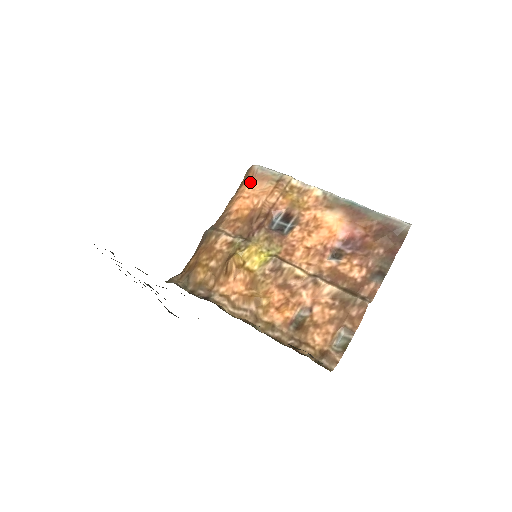
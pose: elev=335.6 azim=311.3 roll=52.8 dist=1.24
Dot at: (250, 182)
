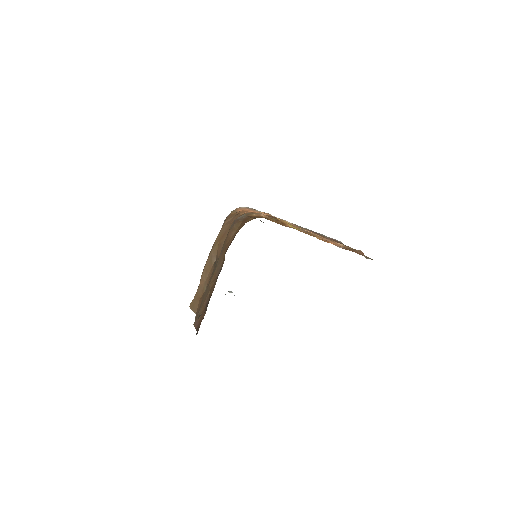
Dot at: (246, 209)
